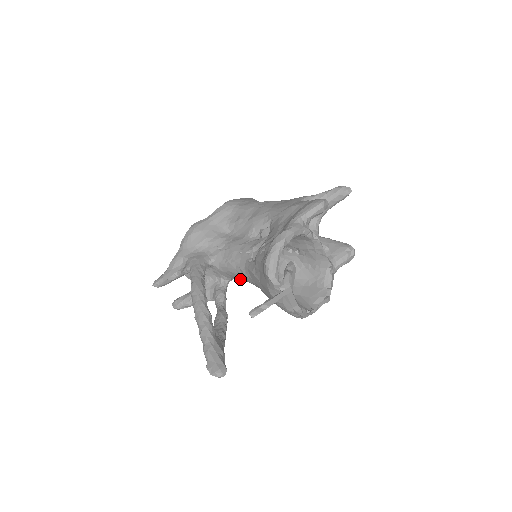
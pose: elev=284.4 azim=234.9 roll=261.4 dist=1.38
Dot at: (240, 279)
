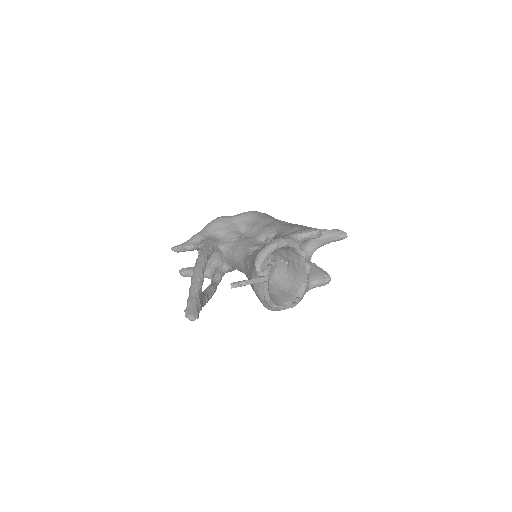
Dot at: (237, 268)
